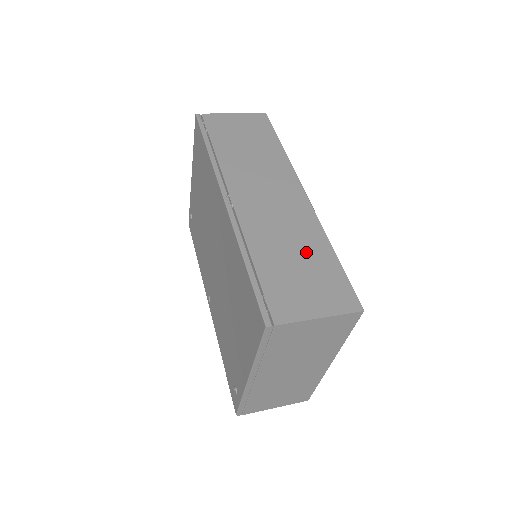
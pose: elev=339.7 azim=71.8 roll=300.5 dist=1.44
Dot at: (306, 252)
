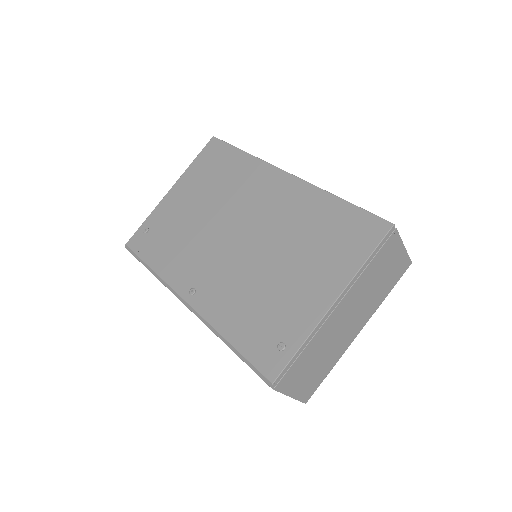
Dot at: occluded
